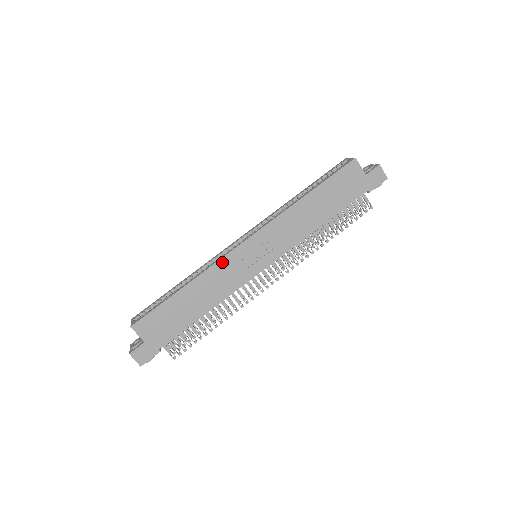
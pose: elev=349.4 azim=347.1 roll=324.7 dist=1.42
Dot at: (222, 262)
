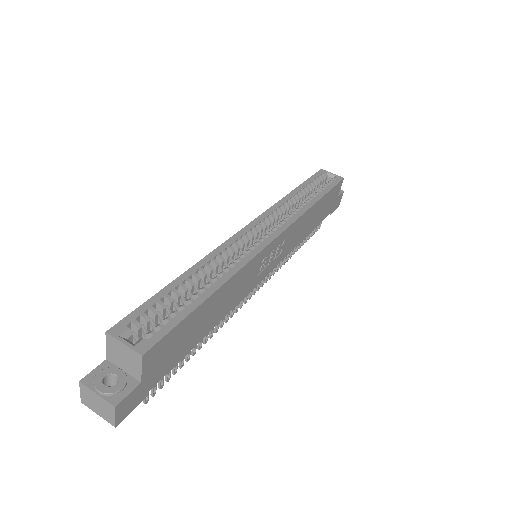
Dot at: (253, 261)
